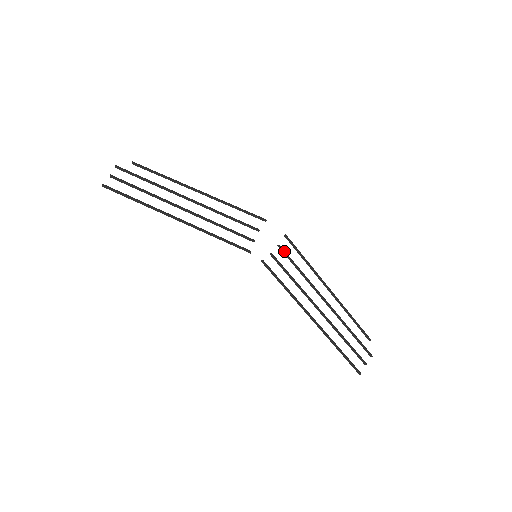
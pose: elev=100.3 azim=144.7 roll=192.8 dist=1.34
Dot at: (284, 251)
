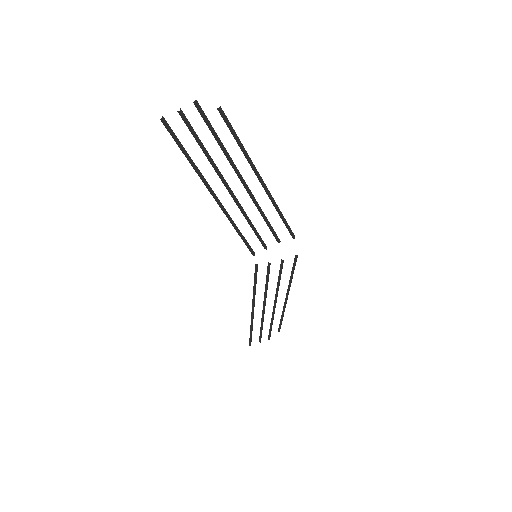
Dot at: (282, 266)
